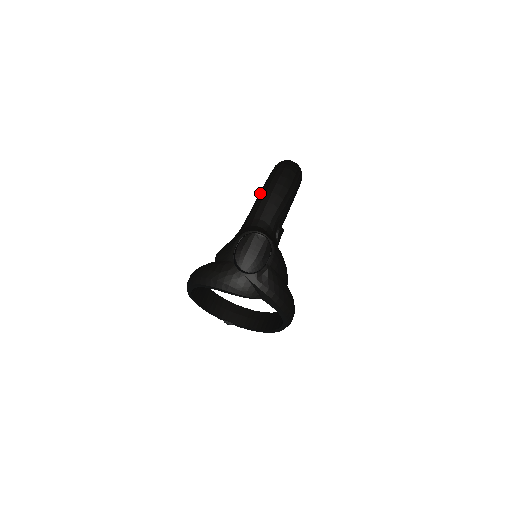
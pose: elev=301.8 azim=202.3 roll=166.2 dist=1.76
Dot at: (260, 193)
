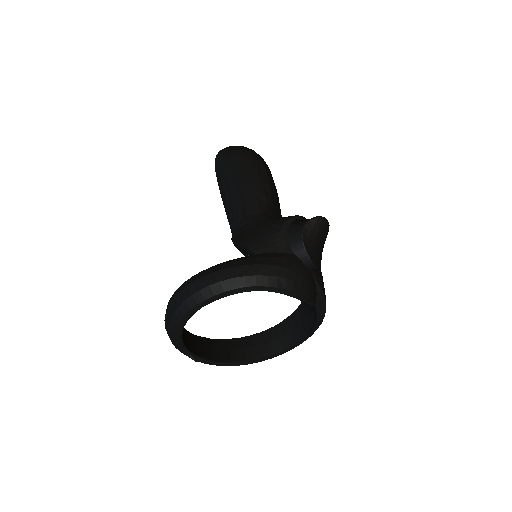
Dot at: (245, 176)
